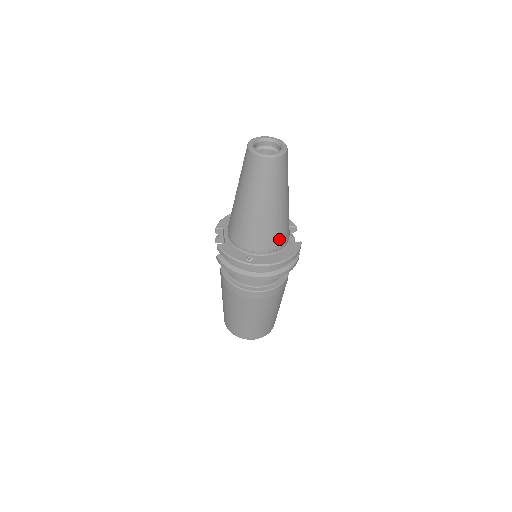
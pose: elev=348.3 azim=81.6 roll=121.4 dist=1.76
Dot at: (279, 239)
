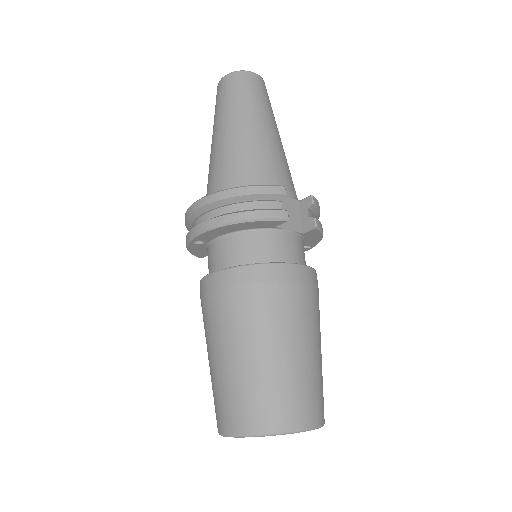
Dot at: (237, 175)
